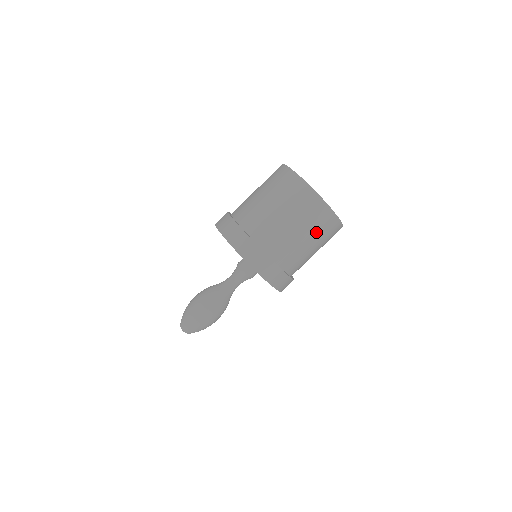
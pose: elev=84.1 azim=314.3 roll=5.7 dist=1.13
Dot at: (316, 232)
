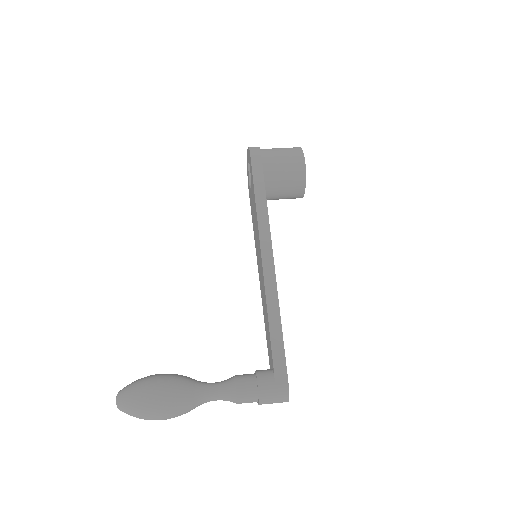
Dot at: (286, 148)
